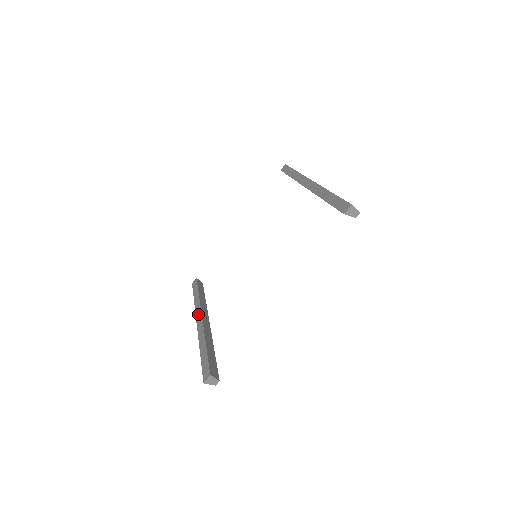
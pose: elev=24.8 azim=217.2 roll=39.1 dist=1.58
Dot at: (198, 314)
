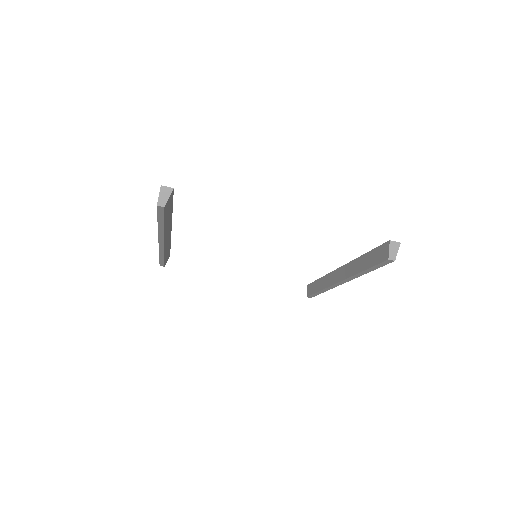
Dot at: occluded
